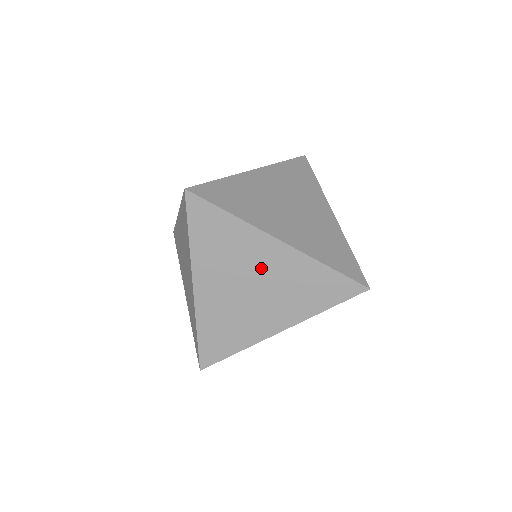
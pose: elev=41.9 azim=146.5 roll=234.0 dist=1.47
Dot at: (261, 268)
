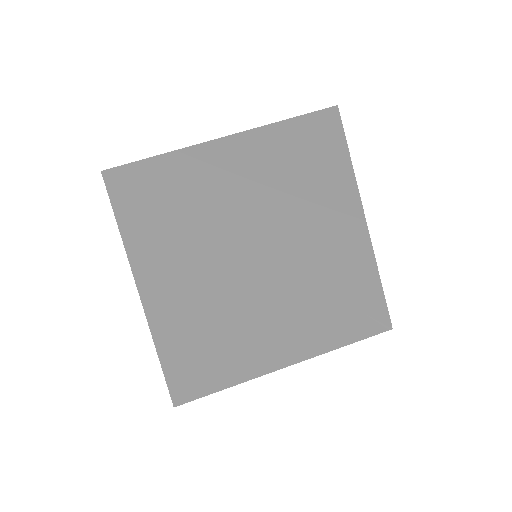
Dot at: (221, 285)
